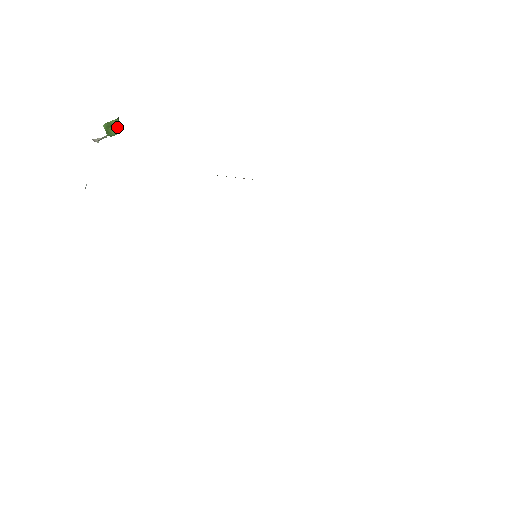
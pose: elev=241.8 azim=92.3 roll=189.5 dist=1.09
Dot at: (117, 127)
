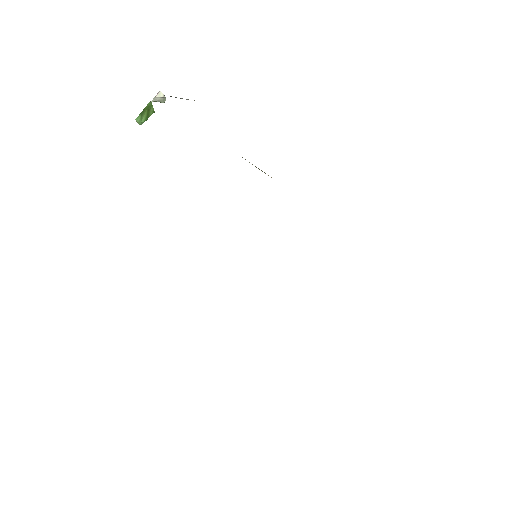
Dot at: (148, 117)
